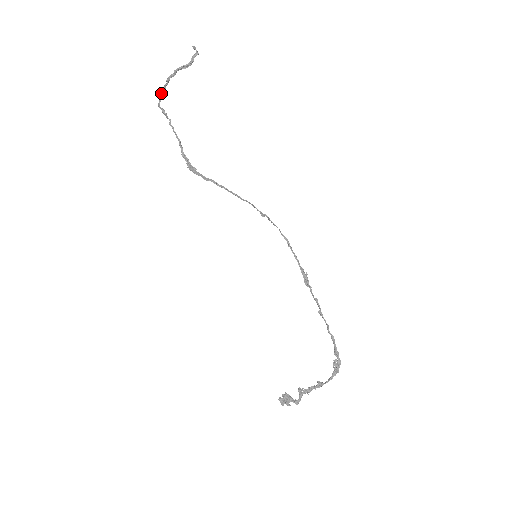
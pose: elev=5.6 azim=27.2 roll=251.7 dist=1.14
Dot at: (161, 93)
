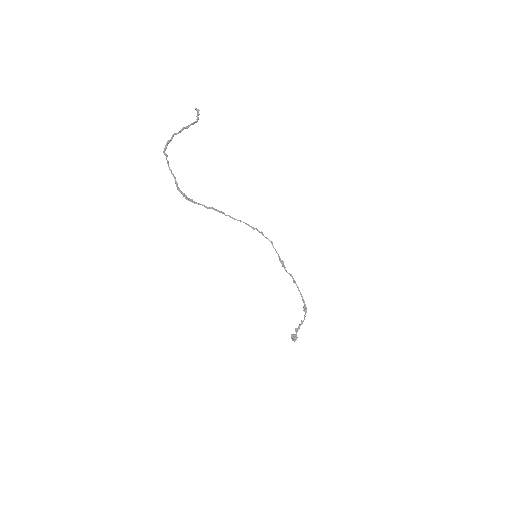
Dot at: (169, 140)
